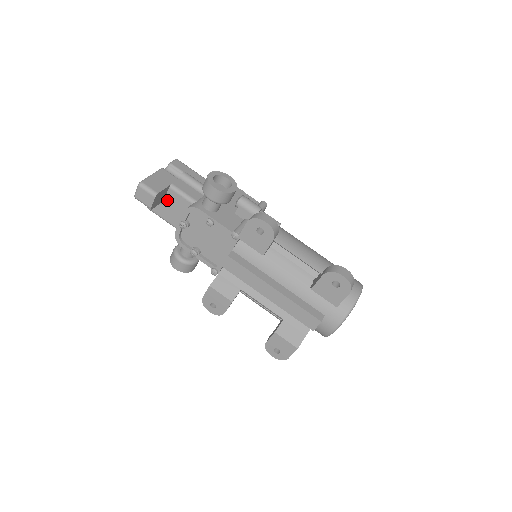
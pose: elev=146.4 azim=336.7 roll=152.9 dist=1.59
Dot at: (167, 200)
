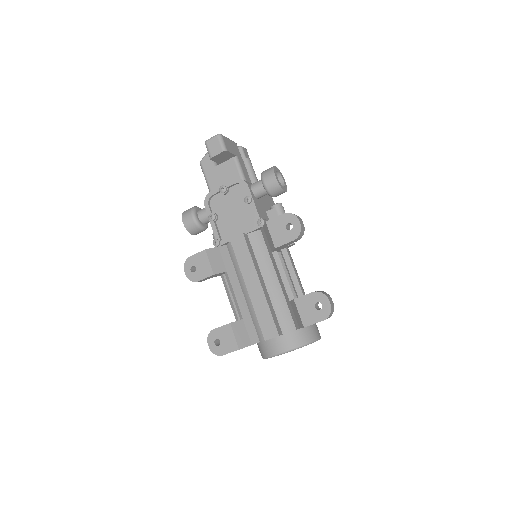
Dot at: (223, 165)
